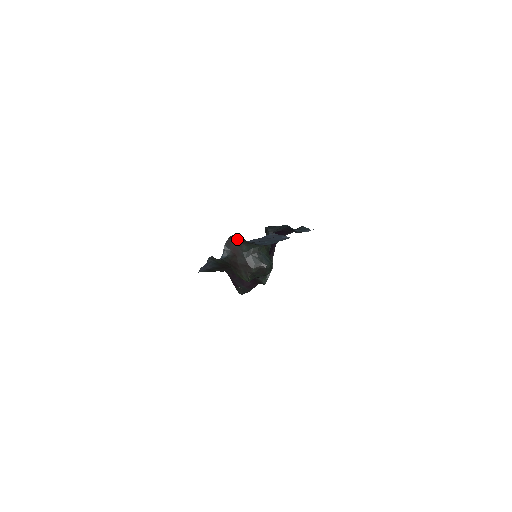
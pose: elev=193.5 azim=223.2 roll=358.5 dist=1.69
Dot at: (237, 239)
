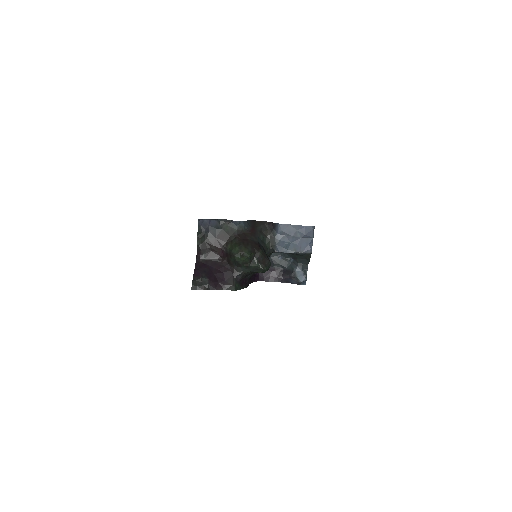
Dot at: (262, 225)
